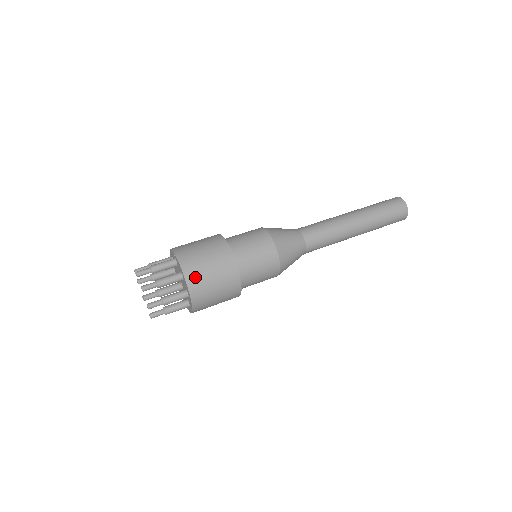
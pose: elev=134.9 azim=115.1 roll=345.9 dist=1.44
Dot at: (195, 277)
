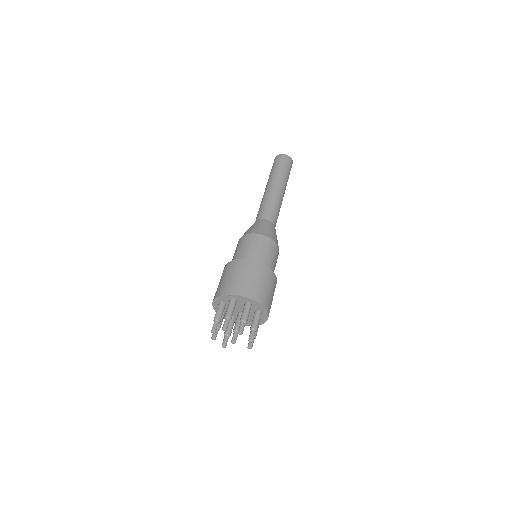
Dot at: (260, 296)
